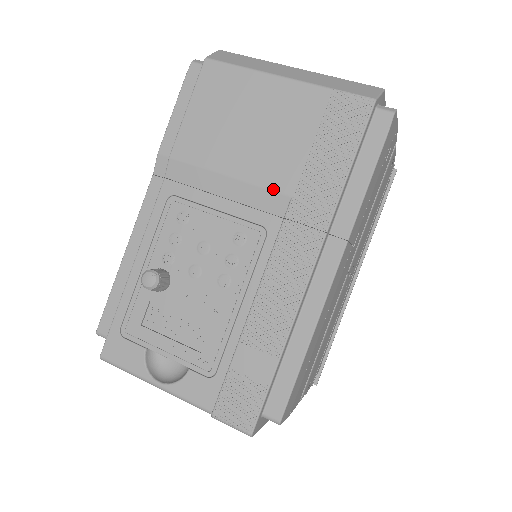
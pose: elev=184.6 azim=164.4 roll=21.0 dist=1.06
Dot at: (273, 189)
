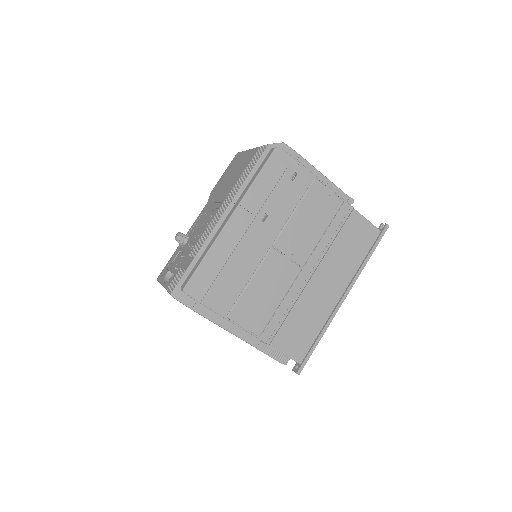
Dot at: (227, 191)
